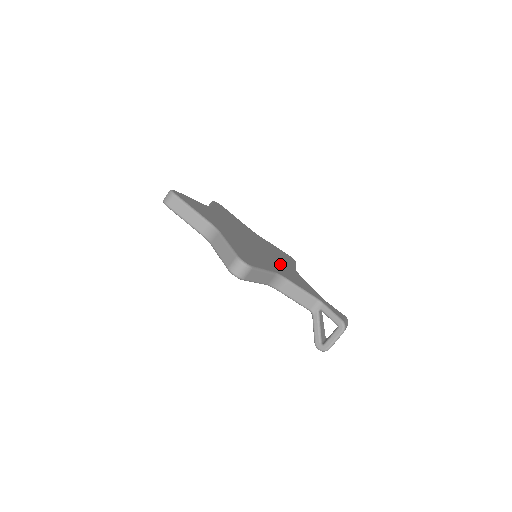
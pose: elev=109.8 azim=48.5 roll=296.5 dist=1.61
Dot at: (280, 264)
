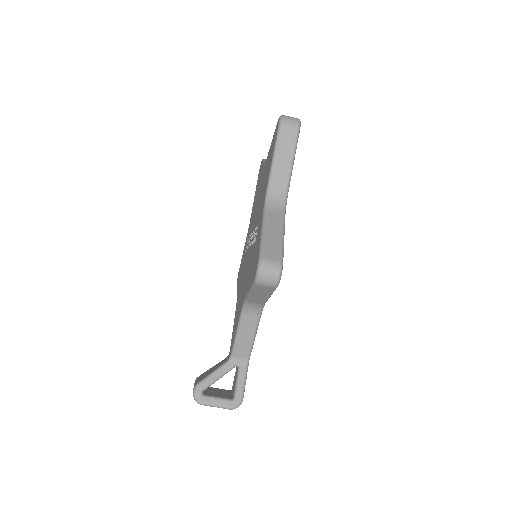
Dot at: occluded
